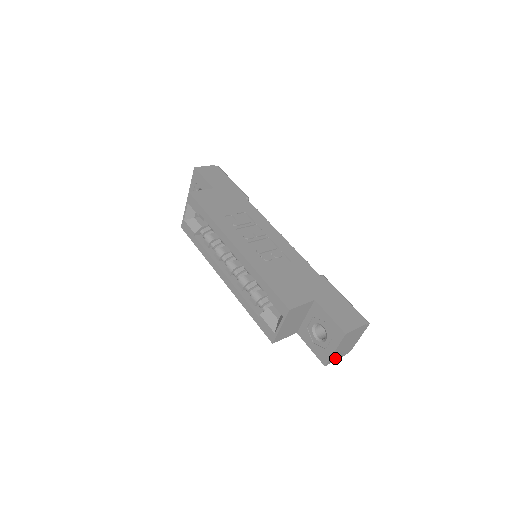
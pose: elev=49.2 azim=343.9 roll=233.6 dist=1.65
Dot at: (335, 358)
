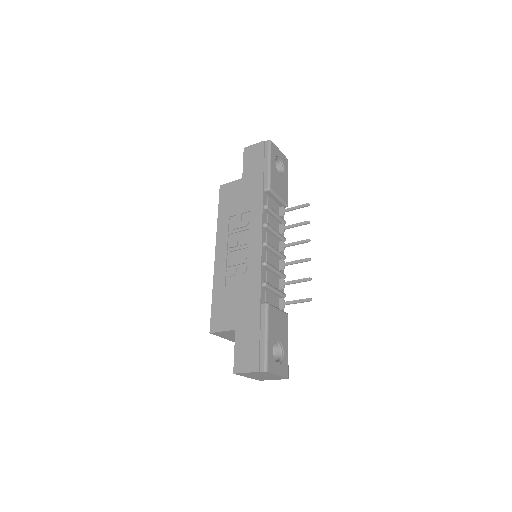
Dot at: (266, 379)
